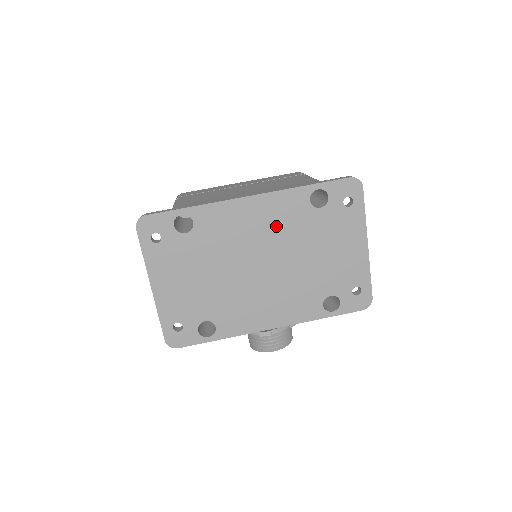
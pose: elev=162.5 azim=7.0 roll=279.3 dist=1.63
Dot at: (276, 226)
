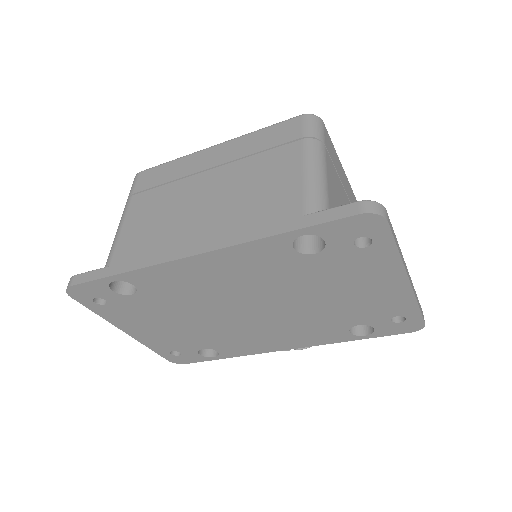
Dot at: (251, 277)
